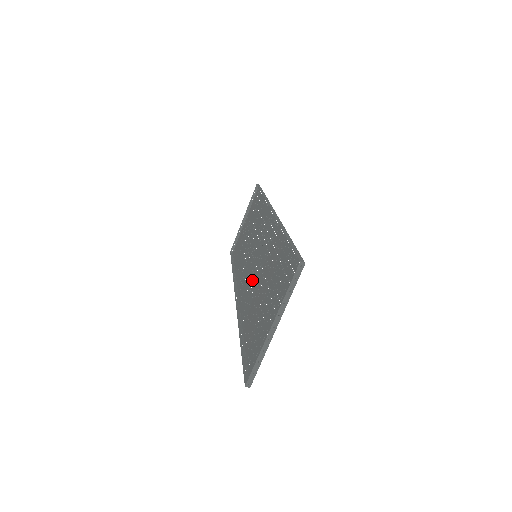
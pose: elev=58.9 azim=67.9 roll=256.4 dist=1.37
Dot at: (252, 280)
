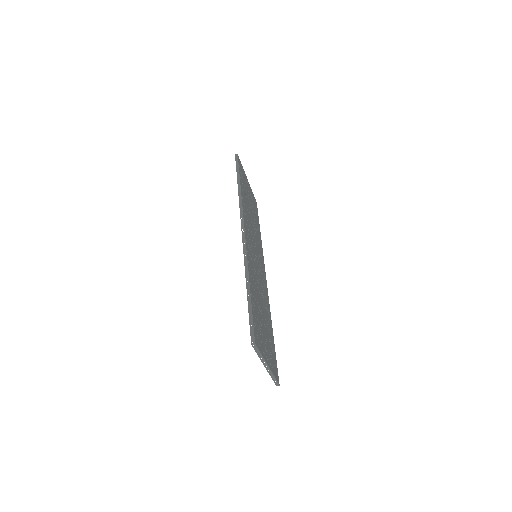
Dot at: (261, 280)
